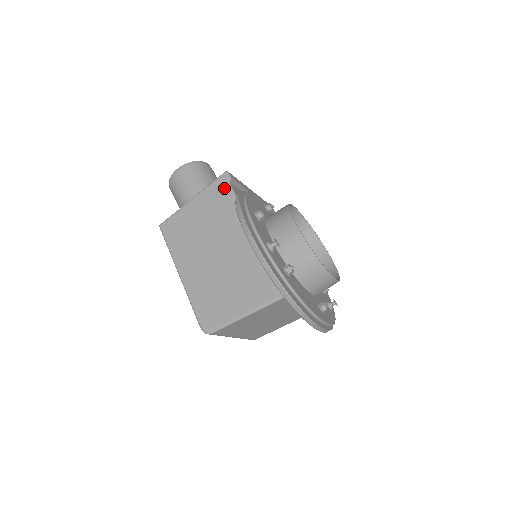
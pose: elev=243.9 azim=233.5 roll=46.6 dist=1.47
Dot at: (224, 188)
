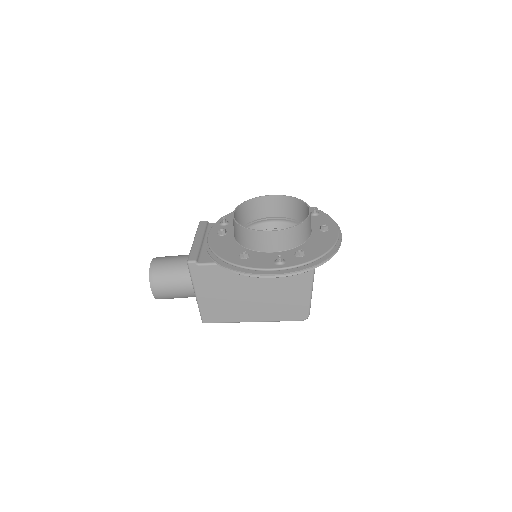
Dot at: (202, 269)
